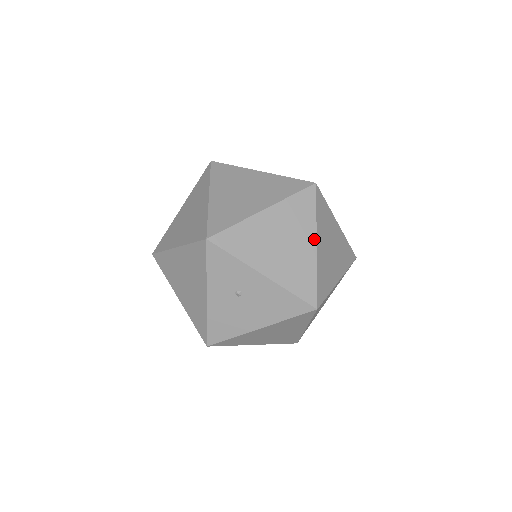
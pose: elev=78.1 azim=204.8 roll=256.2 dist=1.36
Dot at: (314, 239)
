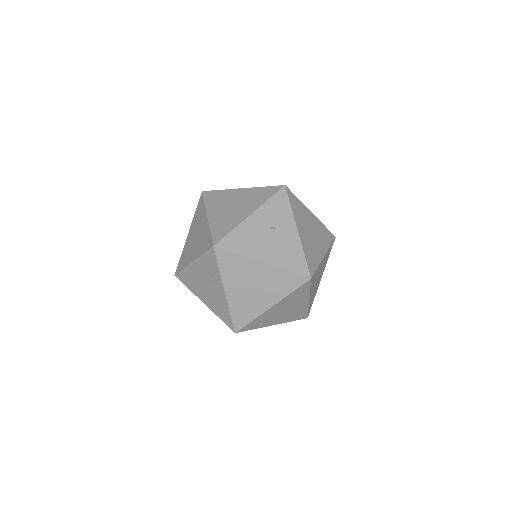
Dot at: (325, 252)
